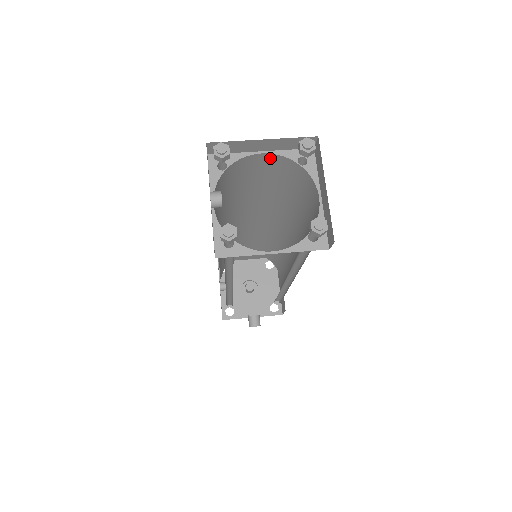
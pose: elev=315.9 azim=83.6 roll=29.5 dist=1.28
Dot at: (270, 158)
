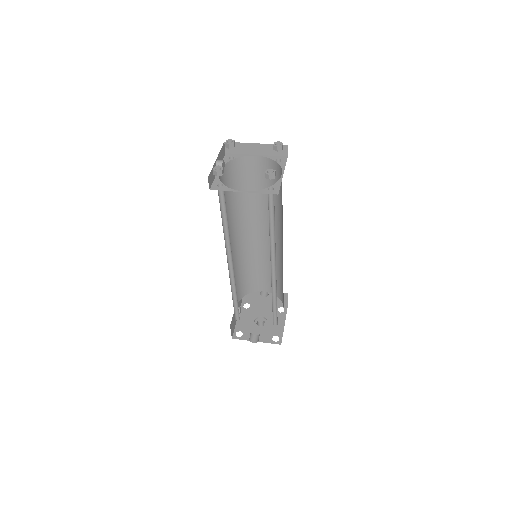
Dot at: (262, 161)
